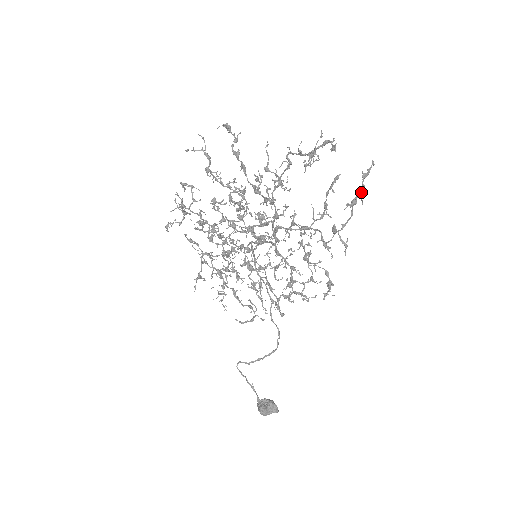
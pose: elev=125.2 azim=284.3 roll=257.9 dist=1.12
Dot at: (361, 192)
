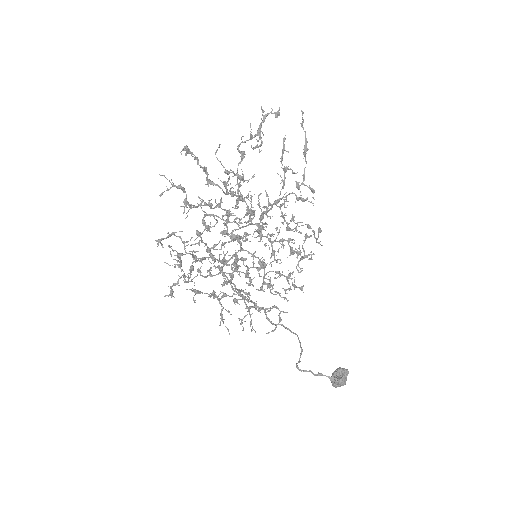
Dot at: (306, 139)
